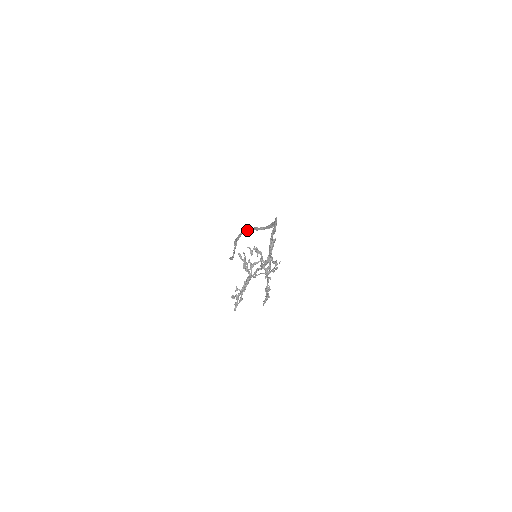
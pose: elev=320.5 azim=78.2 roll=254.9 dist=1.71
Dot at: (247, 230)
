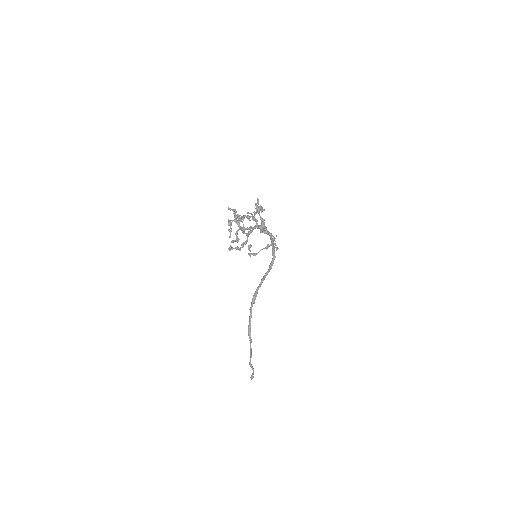
Dot at: (254, 296)
